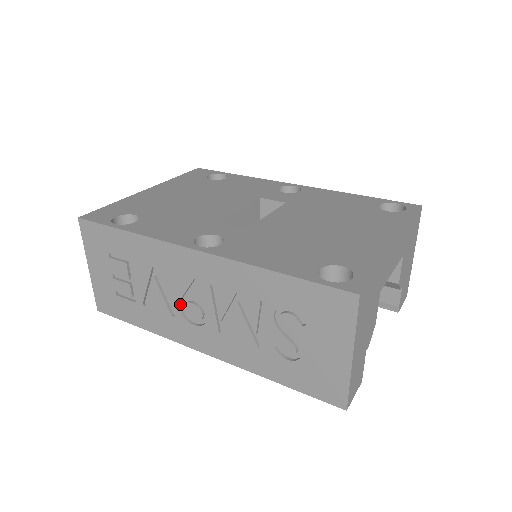
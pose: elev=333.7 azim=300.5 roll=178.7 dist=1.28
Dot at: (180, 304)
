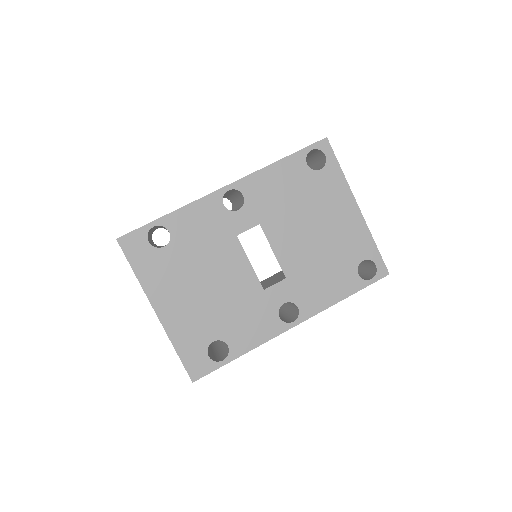
Dot at: occluded
